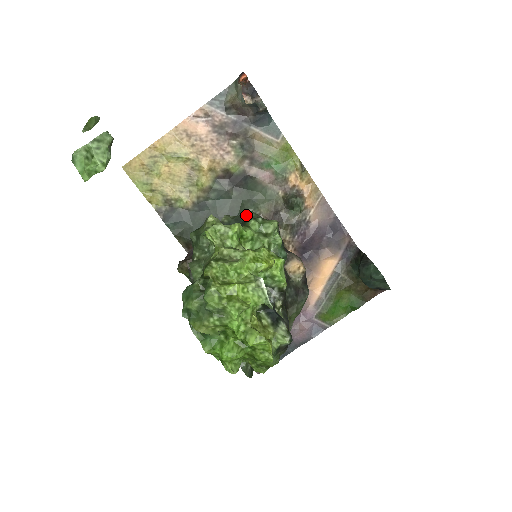
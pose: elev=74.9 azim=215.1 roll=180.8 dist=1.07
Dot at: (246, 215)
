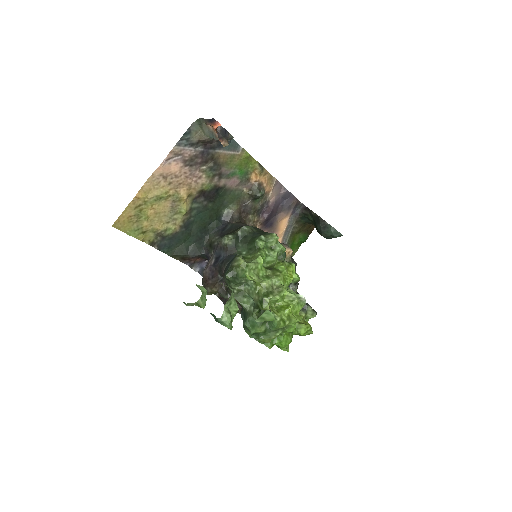
Dot at: (241, 231)
